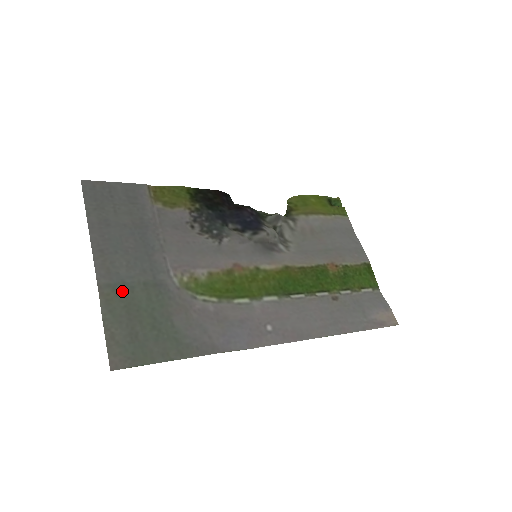
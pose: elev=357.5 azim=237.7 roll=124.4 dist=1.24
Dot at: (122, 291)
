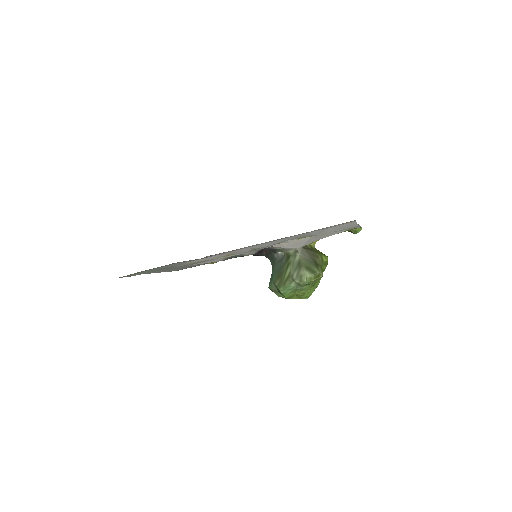
Dot at: occluded
